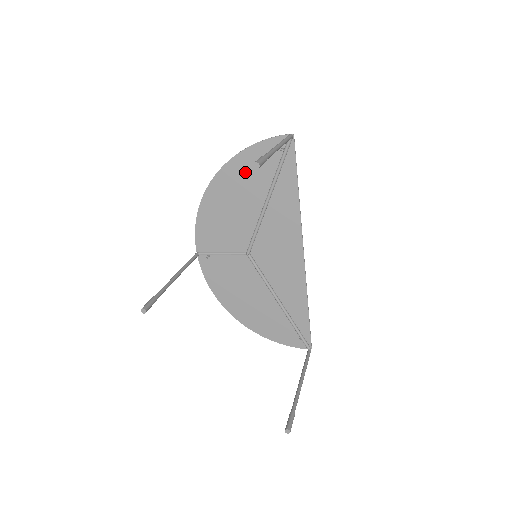
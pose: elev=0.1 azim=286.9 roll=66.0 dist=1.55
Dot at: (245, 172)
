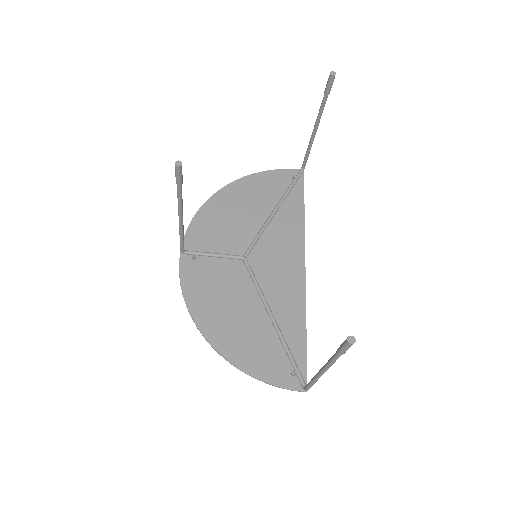
Dot at: (256, 188)
